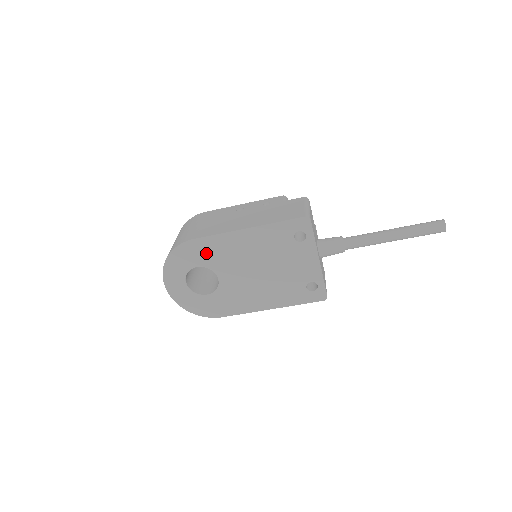
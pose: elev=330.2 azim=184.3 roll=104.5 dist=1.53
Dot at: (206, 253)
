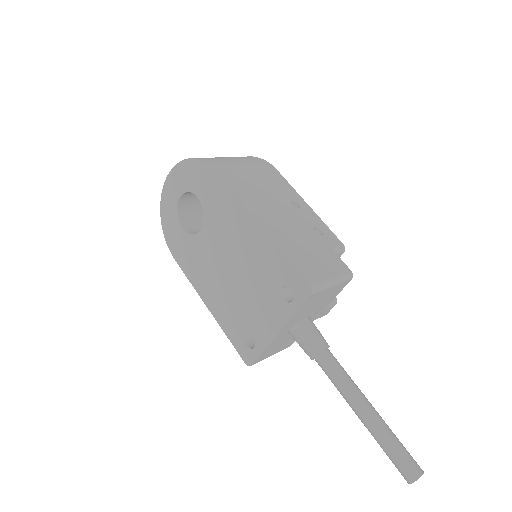
Dot at: (214, 197)
